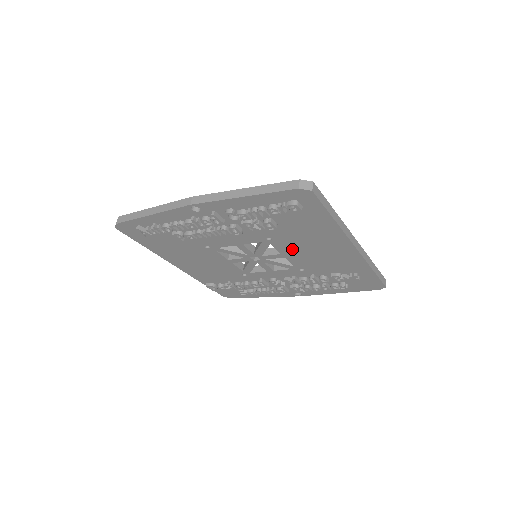
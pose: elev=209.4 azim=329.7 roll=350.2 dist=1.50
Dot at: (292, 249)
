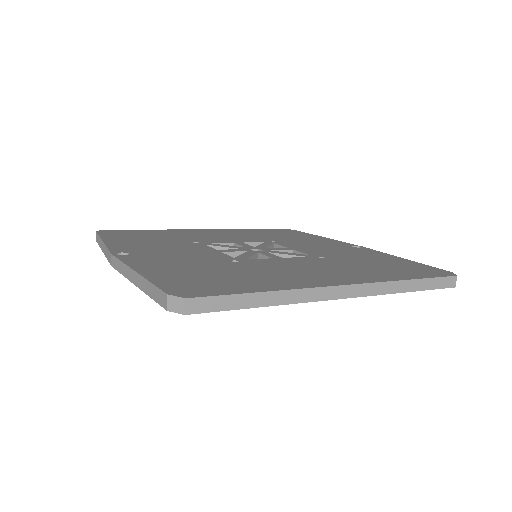
Dot at: occluded
